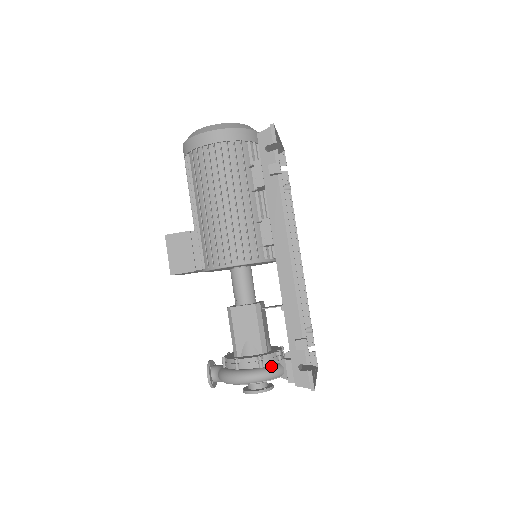
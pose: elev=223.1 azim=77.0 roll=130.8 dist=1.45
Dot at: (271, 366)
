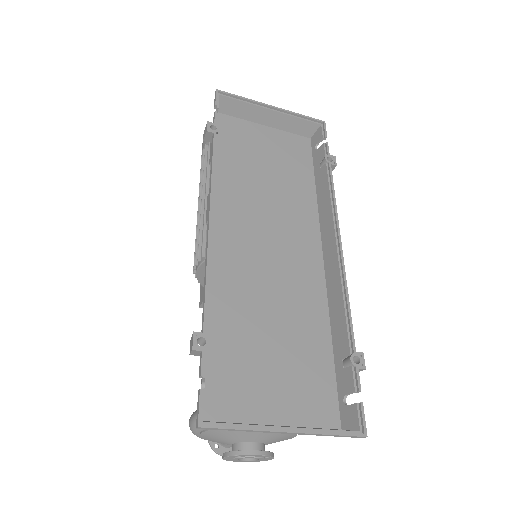
Dot at: occluded
